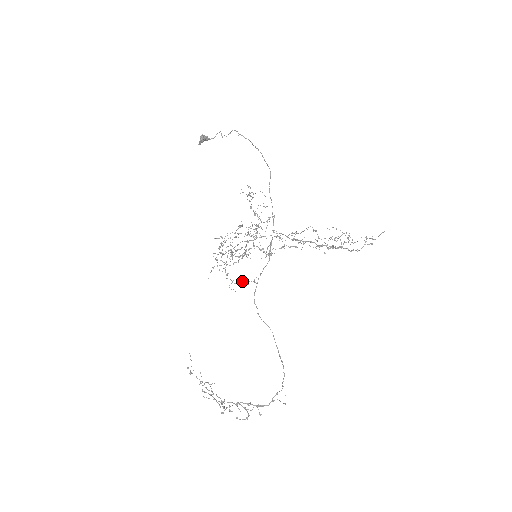
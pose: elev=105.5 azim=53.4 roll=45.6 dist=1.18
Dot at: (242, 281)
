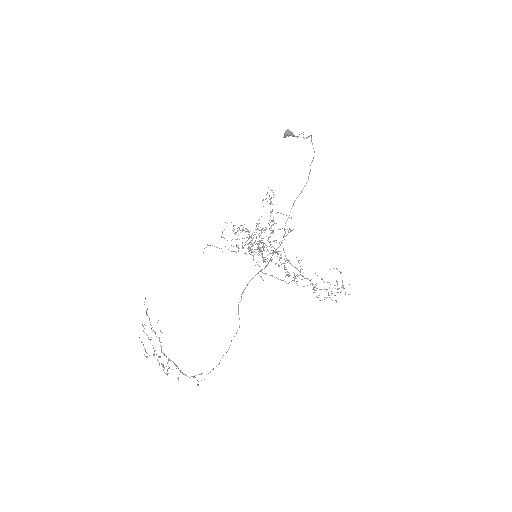
Dot at: occluded
